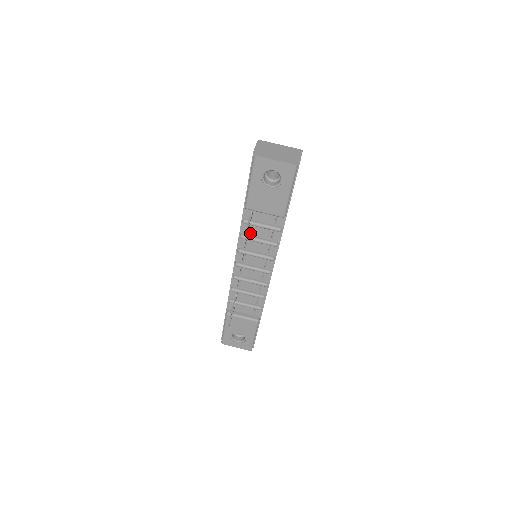
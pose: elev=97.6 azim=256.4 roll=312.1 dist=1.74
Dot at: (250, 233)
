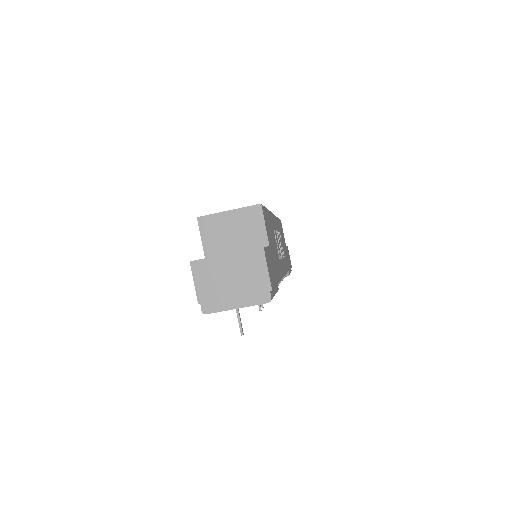
Dot at: occluded
